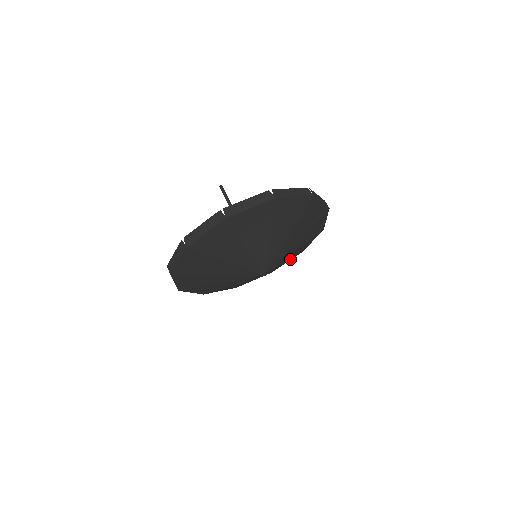
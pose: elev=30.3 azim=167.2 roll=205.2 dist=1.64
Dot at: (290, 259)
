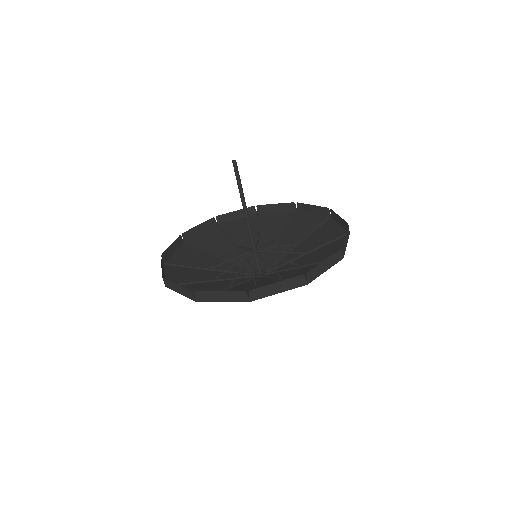
Dot at: (255, 230)
